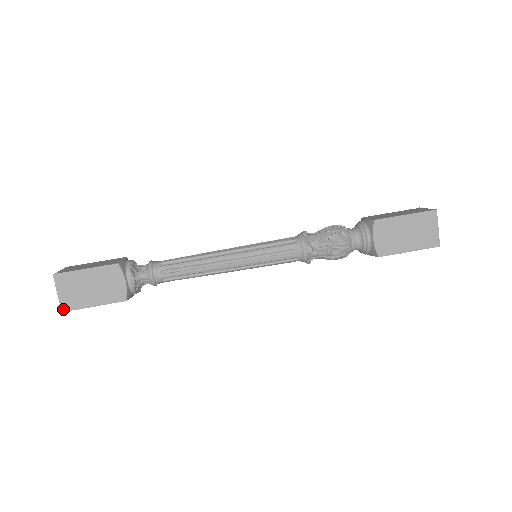
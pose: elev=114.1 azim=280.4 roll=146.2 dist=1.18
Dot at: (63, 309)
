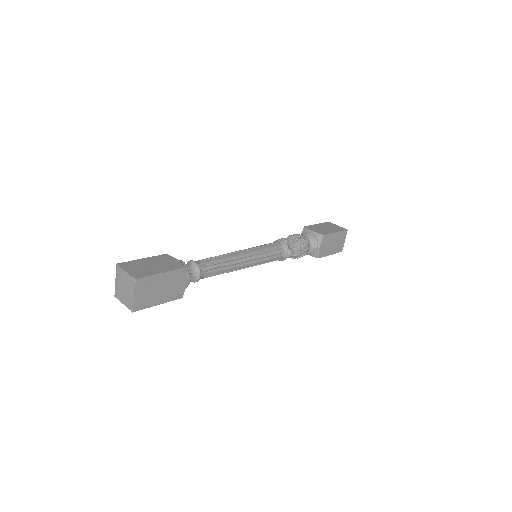
Dot at: (135, 278)
